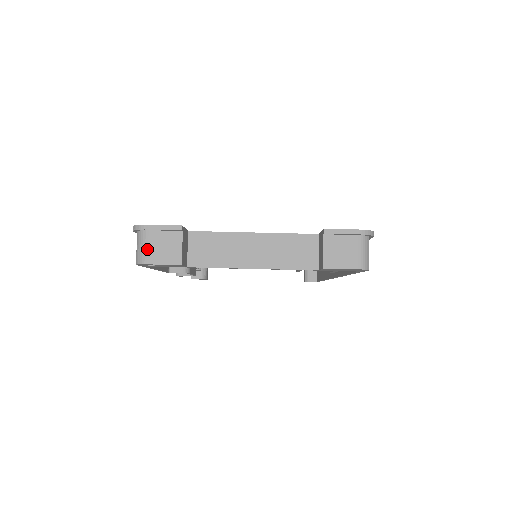
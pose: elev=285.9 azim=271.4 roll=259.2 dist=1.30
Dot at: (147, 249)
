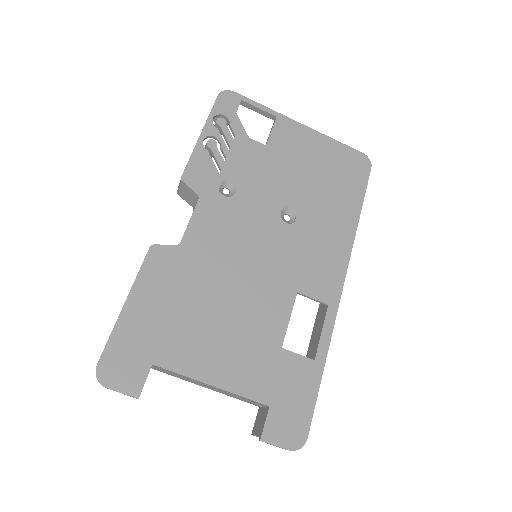
Dot at: occluded
